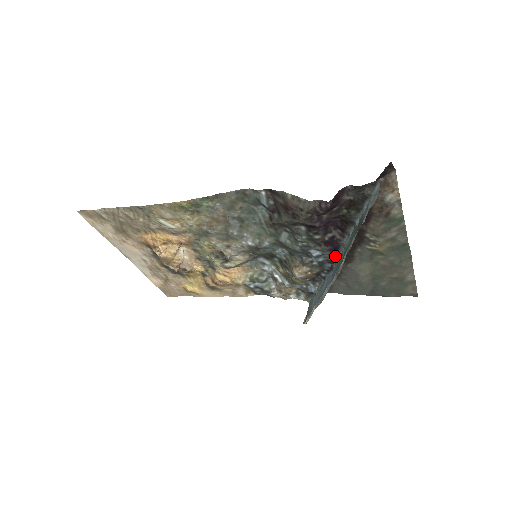
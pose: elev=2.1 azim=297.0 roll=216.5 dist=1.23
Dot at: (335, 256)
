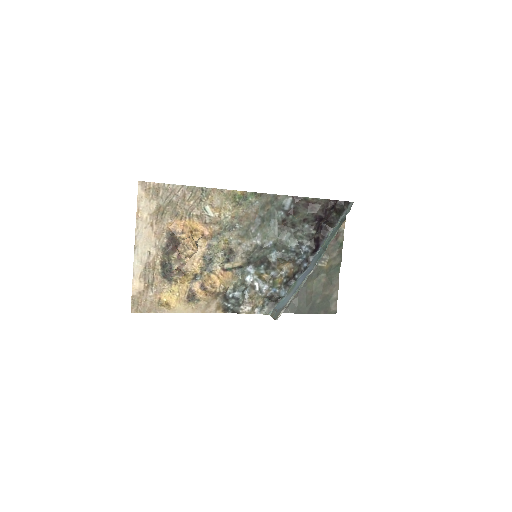
Dot at: (312, 256)
